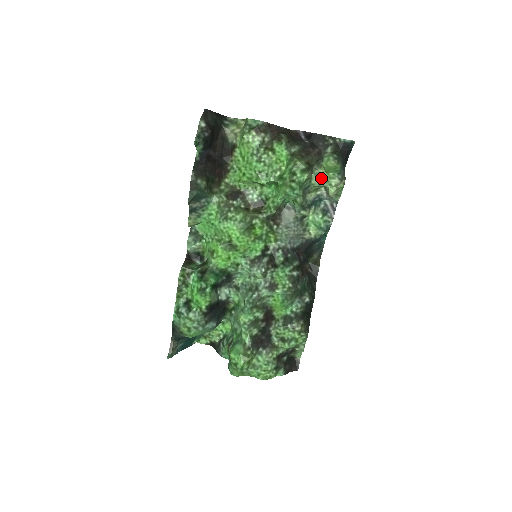
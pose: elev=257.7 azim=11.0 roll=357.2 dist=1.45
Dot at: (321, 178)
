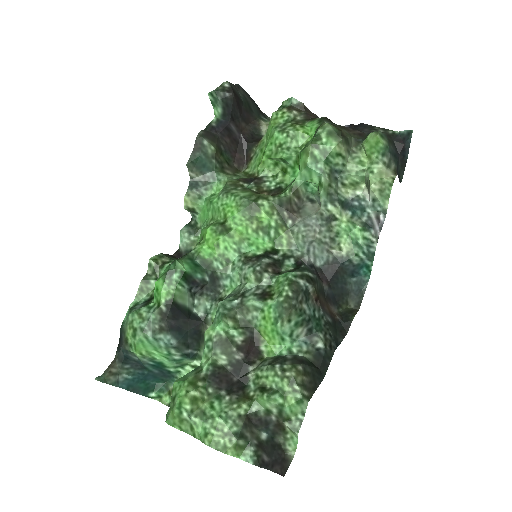
Dot at: (360, 164)
